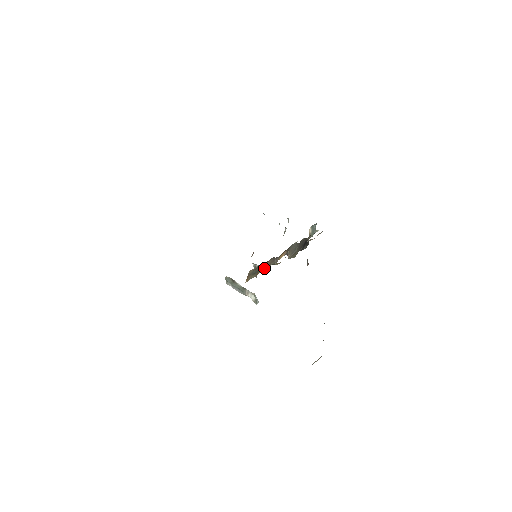
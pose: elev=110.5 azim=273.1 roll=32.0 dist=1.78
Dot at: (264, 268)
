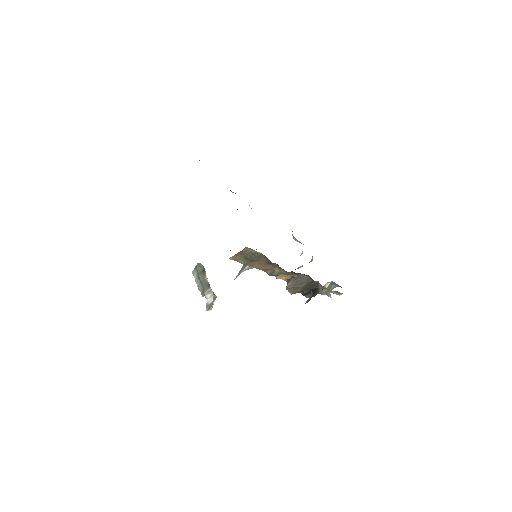
Dot at: (258, 267)
